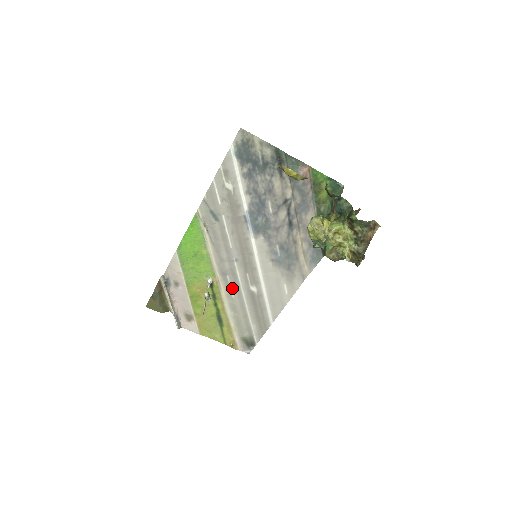
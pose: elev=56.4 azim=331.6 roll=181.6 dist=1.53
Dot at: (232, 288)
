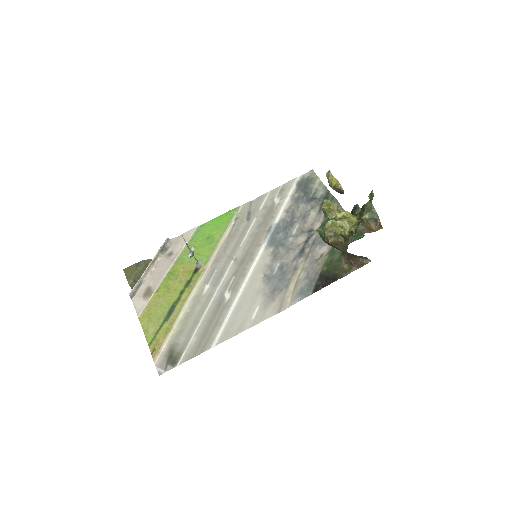
Dot at: (210, 284)
